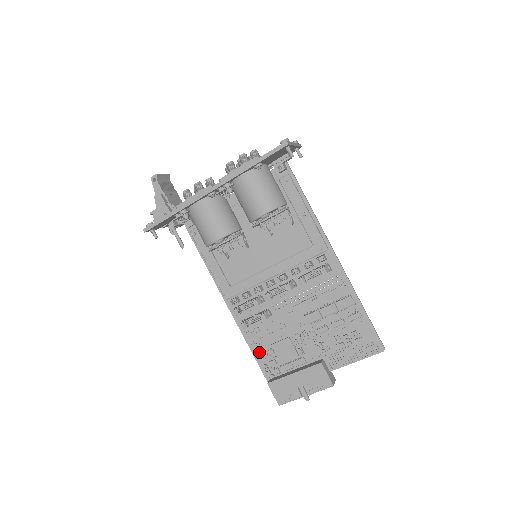
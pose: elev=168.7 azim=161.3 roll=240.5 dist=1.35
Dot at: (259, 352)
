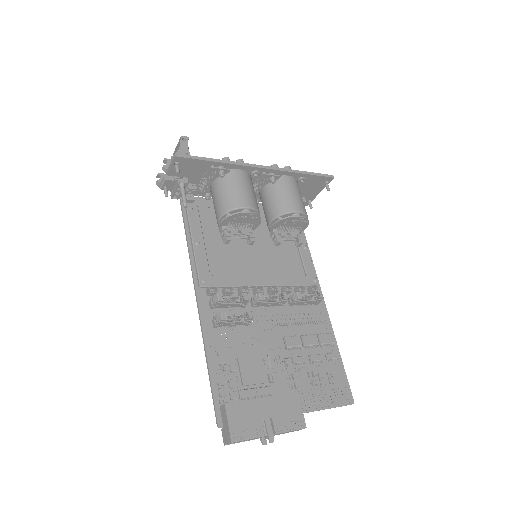
Dot at: (217, 364)
